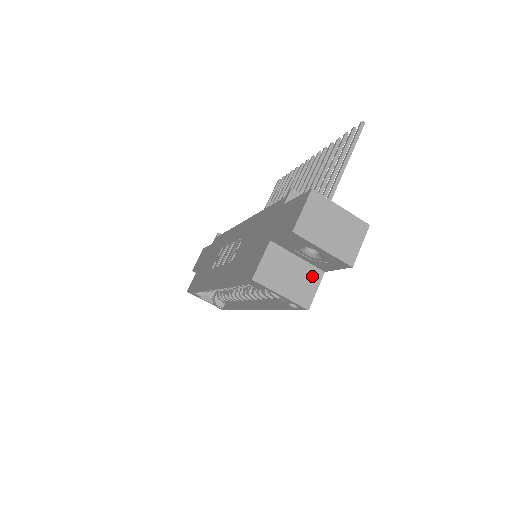
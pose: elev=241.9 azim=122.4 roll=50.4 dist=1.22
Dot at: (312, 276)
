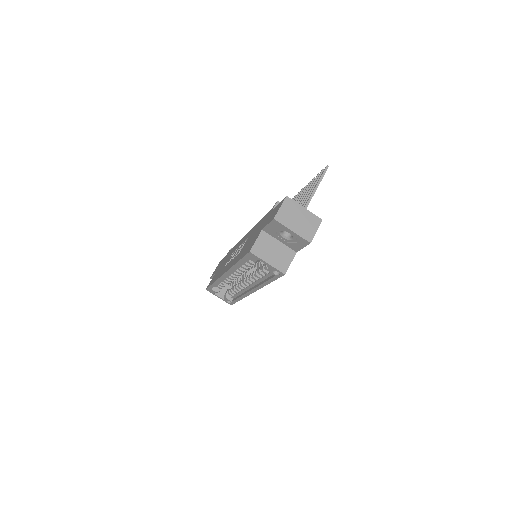
Dot at: (288, 254)
